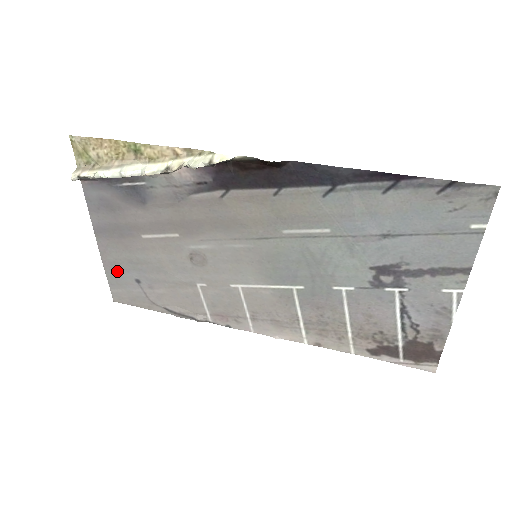
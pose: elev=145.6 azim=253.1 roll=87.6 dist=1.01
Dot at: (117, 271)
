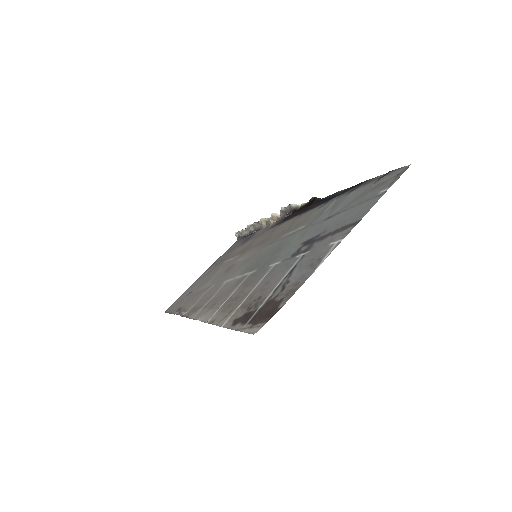
Dot at: (191, 288)
